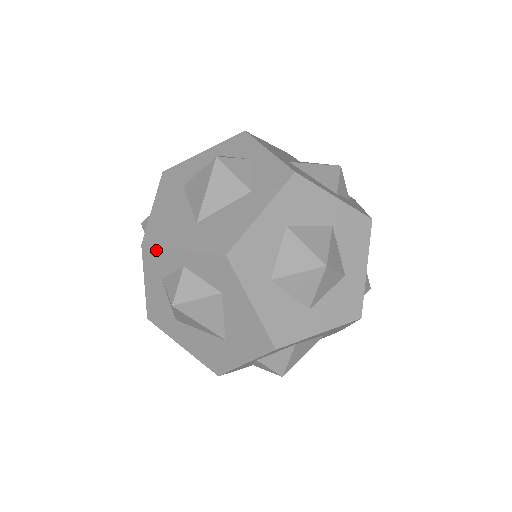
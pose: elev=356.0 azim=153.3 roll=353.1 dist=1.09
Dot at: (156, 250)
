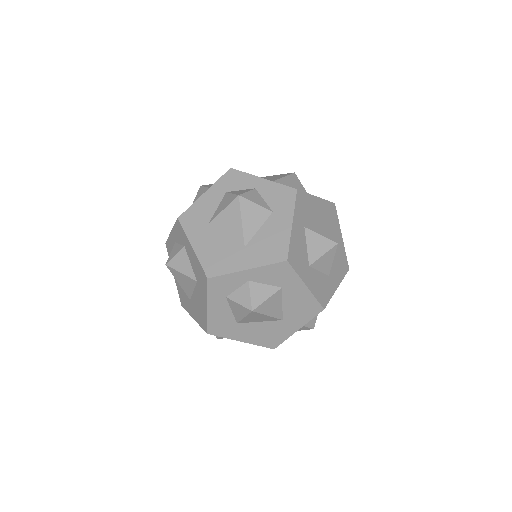
Dot at: (241, 173)
